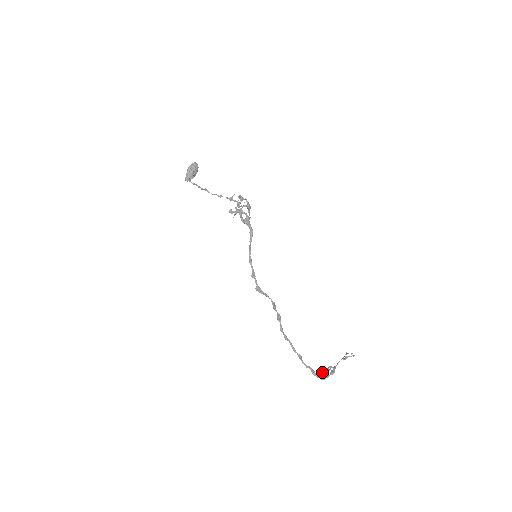
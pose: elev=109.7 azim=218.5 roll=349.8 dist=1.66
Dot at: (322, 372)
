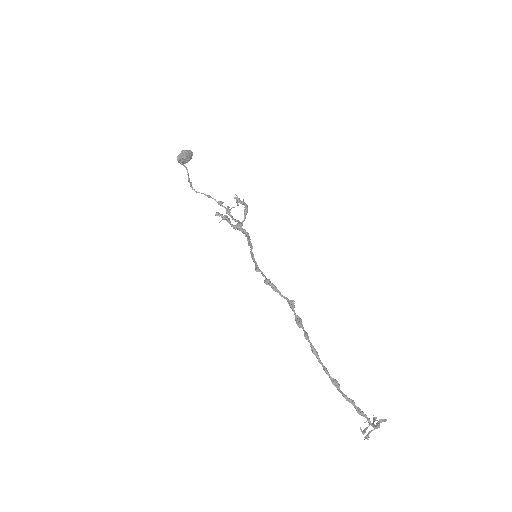
Dot at: (360, 427)
